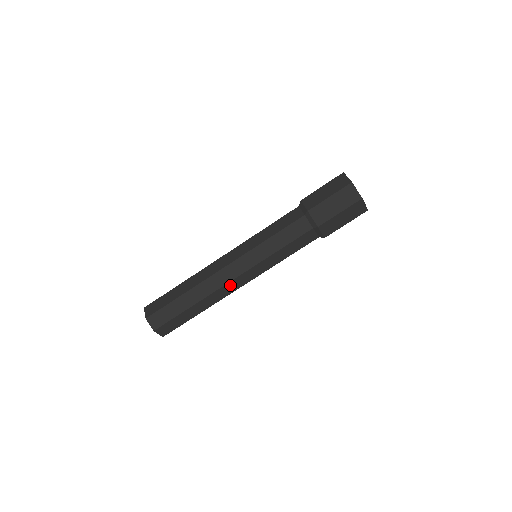
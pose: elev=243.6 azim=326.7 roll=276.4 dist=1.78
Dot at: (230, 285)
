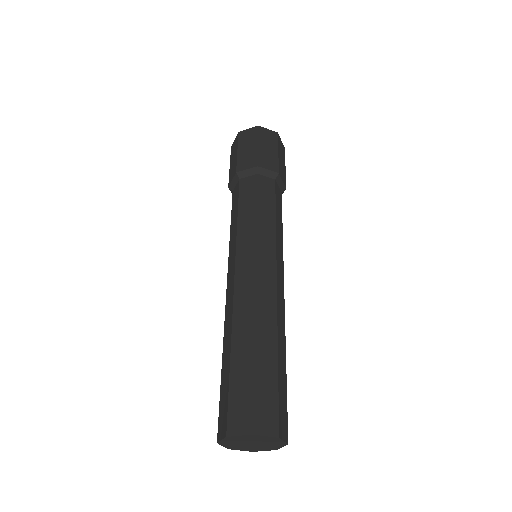
Dot at: (261, 285)
